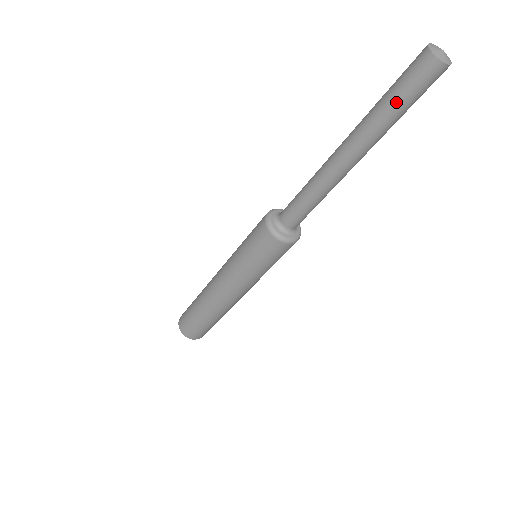
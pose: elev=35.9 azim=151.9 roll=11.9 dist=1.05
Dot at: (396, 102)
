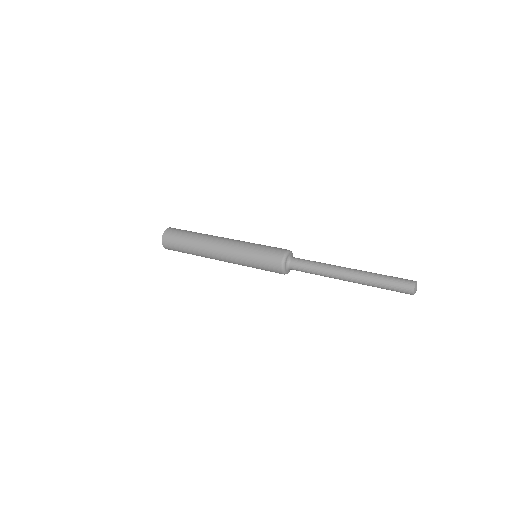
Dot at: occluded
